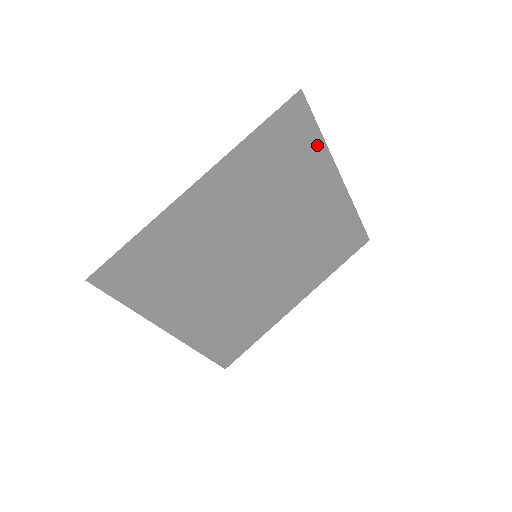
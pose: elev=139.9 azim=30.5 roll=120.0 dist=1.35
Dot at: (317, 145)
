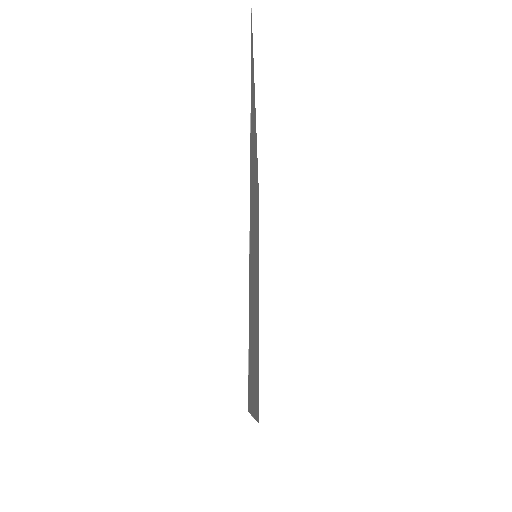
Dot at: occluded
